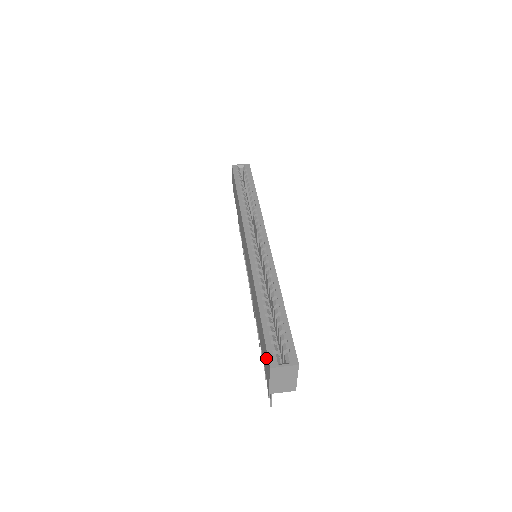
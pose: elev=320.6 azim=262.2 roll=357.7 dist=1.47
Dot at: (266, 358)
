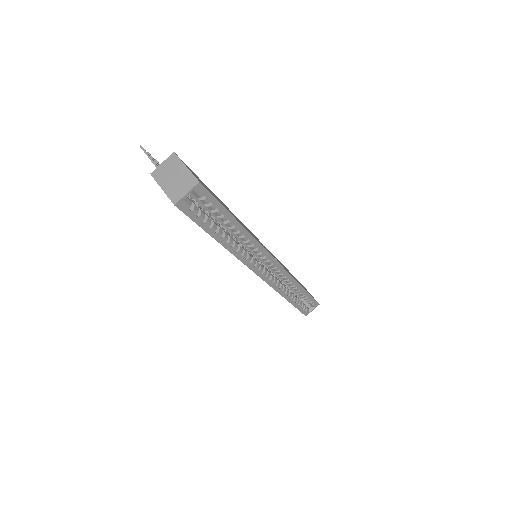
Dot at: occluded
